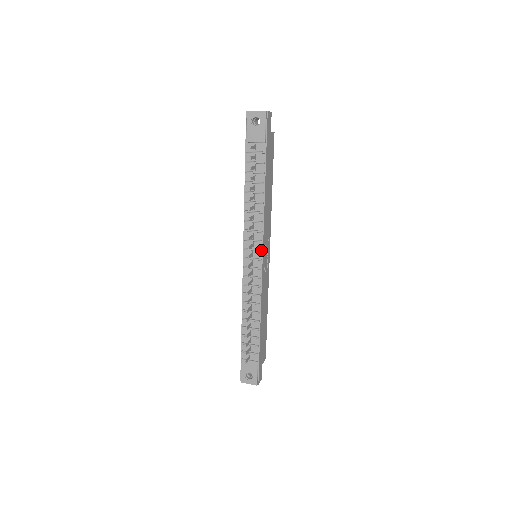
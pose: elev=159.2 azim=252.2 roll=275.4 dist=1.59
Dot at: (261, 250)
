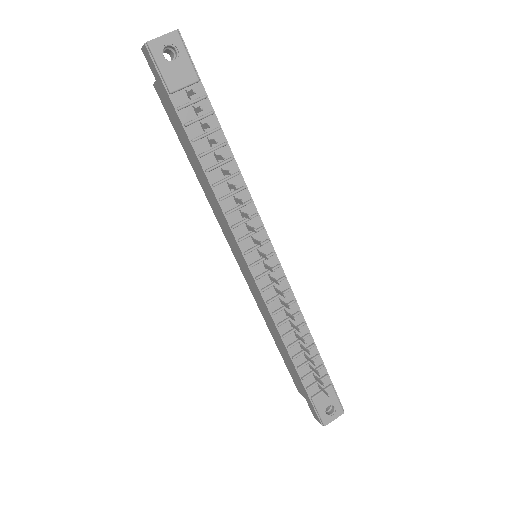
Dot at: (268, 240)
